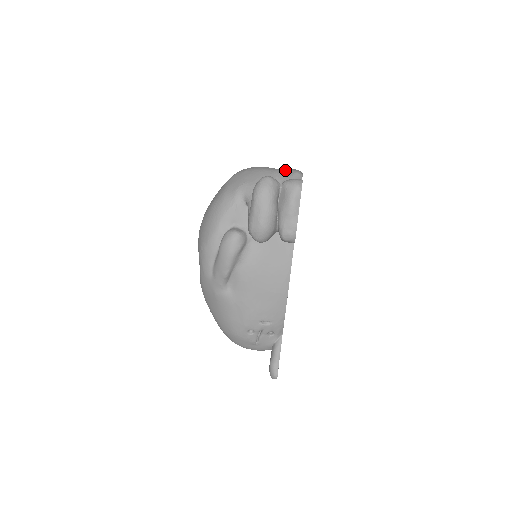
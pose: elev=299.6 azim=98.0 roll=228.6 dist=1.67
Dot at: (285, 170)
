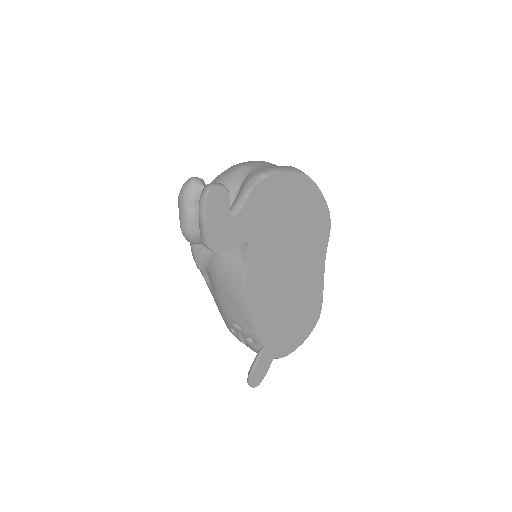
Dot at: (260, 168)
